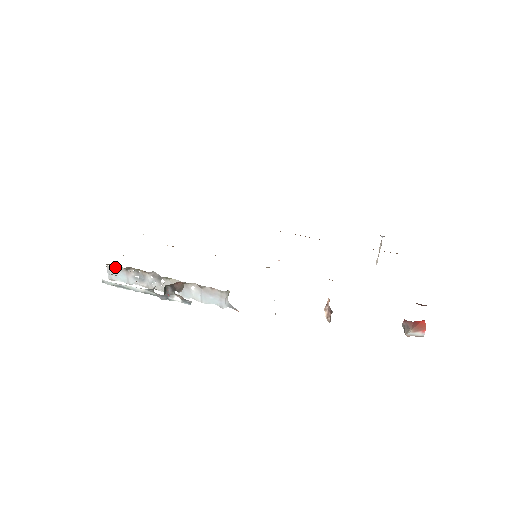
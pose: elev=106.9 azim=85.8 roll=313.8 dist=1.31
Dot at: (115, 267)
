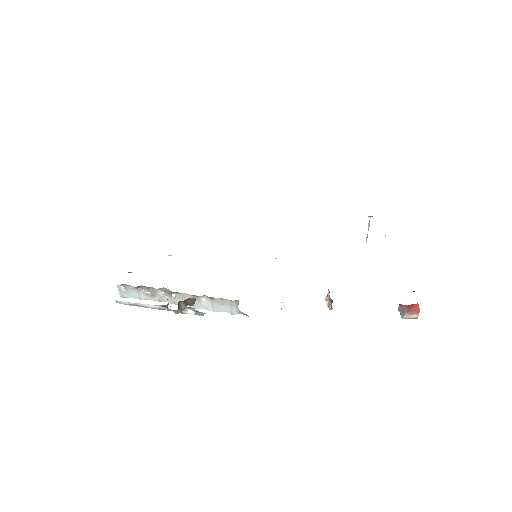
Dot at: (126, 286)
